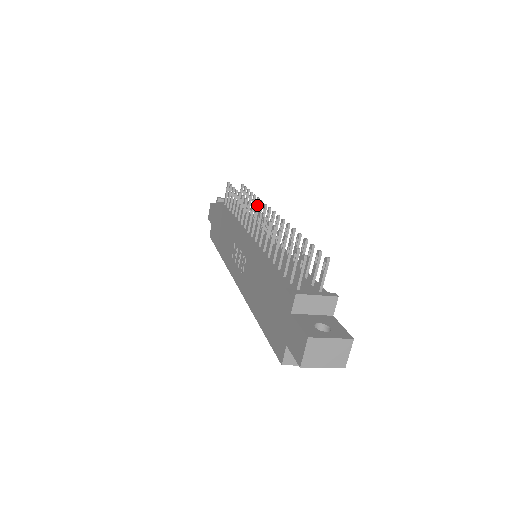
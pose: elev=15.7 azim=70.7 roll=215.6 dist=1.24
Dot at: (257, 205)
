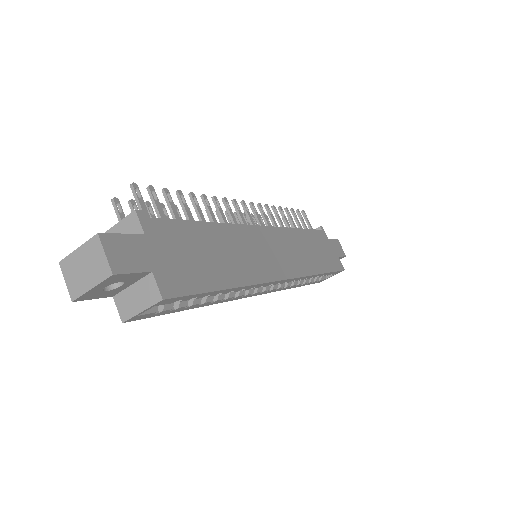
Dot at: (275, 213)
